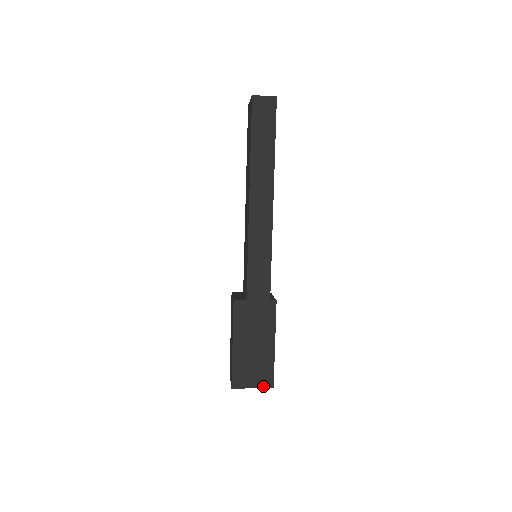
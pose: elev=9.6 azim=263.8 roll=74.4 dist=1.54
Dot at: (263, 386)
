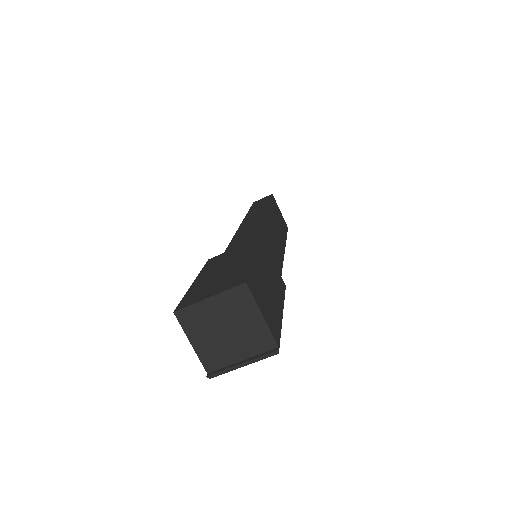
Dot at: (228, 289)
